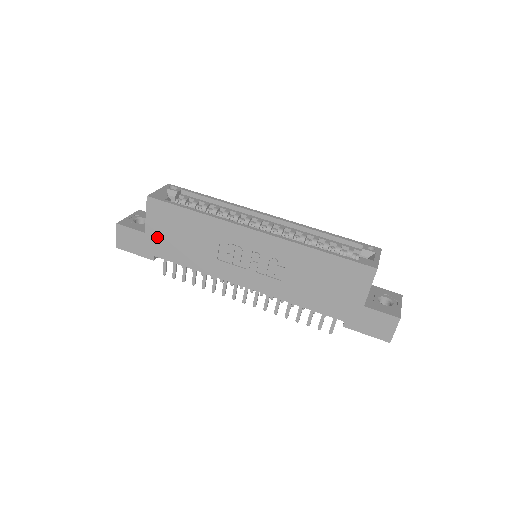
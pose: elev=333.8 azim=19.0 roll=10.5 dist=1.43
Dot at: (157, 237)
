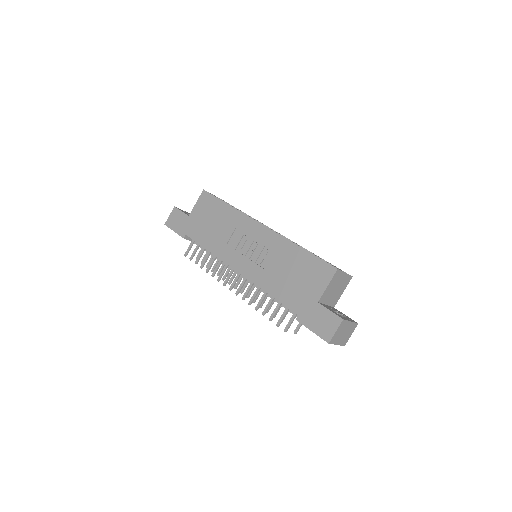
Dot at: (195, 220)
